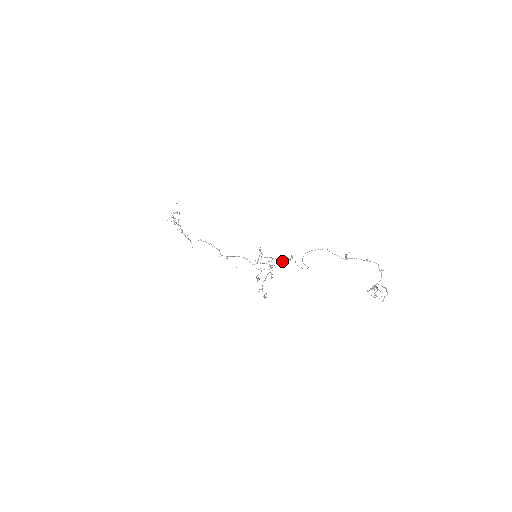
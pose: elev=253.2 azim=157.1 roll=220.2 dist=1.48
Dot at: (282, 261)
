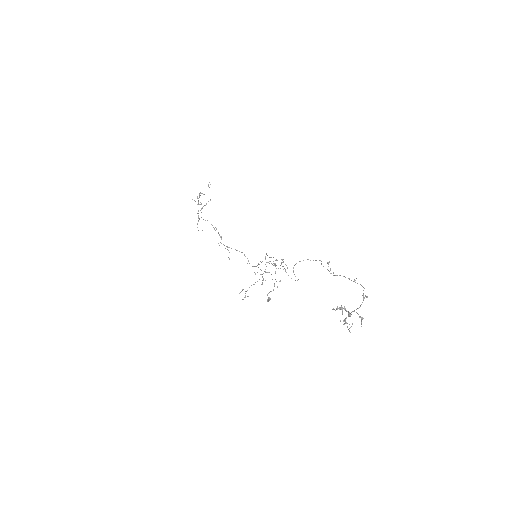
Dot at: (278, 268)
